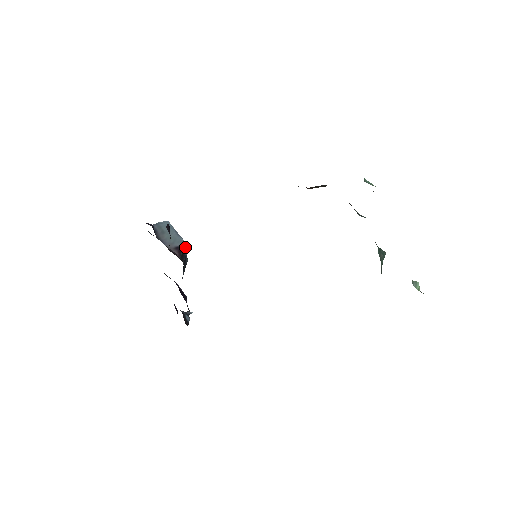
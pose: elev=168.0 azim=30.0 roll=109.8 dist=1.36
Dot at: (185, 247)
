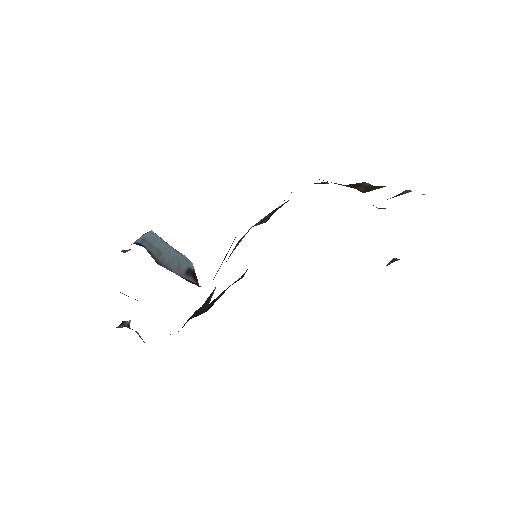
Dot at: (193, 268)
